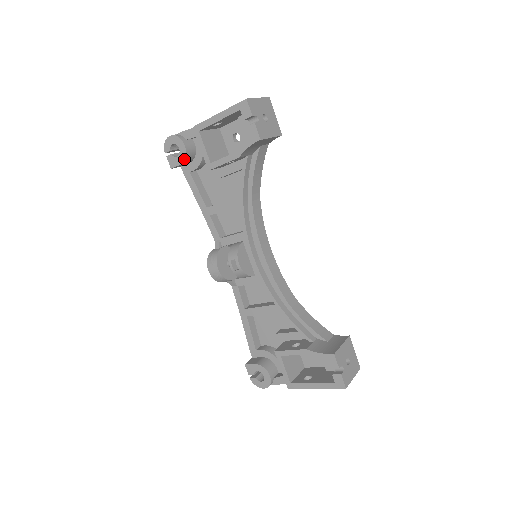
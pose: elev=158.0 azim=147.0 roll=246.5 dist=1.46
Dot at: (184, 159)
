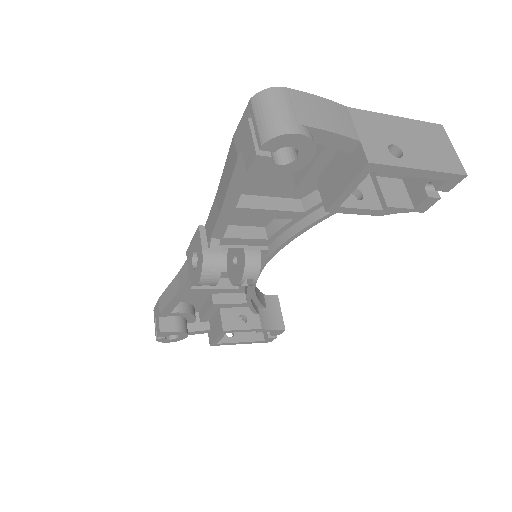
Dot at: (289, 173)
